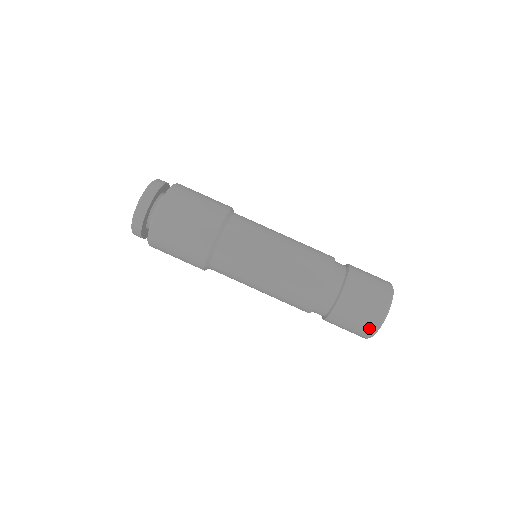
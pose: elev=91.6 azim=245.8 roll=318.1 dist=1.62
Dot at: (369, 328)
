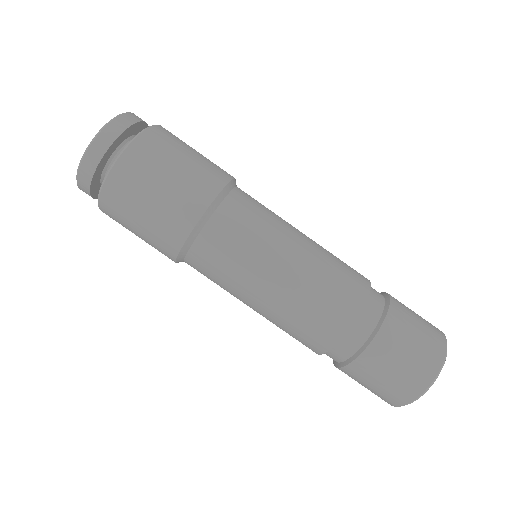
Dot at: (400, 397)
